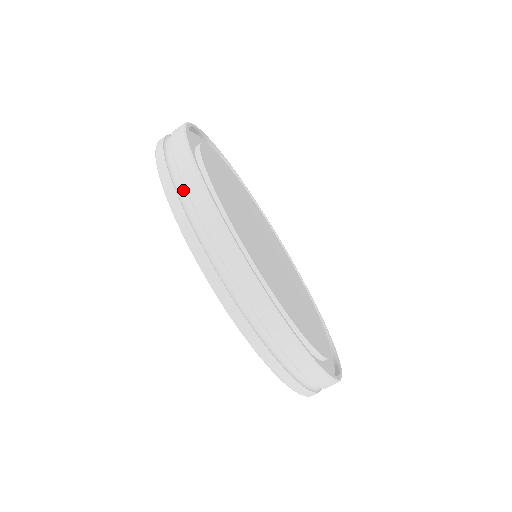
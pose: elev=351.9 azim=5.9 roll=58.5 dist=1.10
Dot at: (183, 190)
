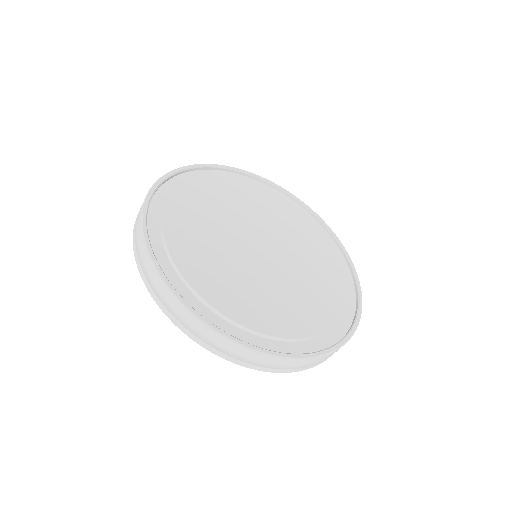
Dot at: occluded
